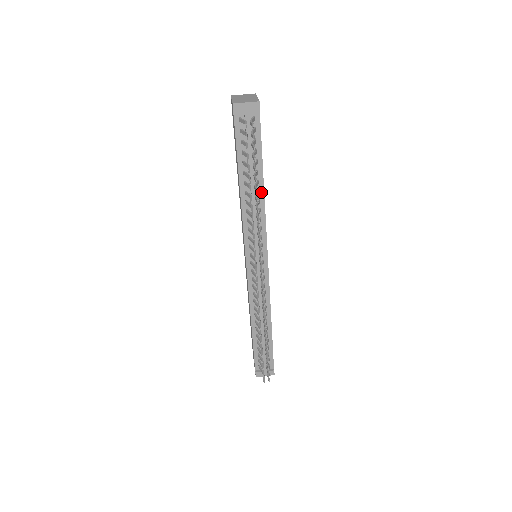
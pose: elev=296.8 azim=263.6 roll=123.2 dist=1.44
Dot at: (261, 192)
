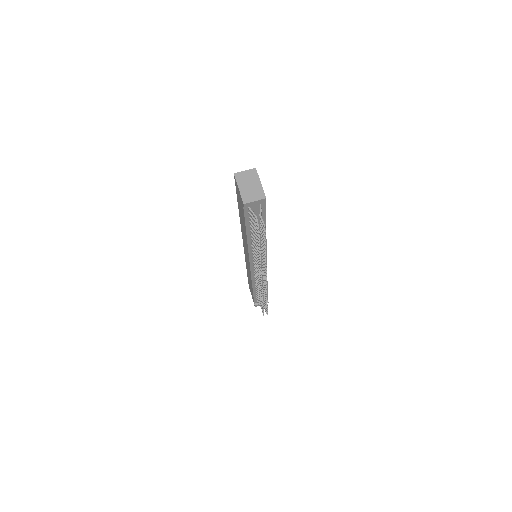
Dot at: occluded
